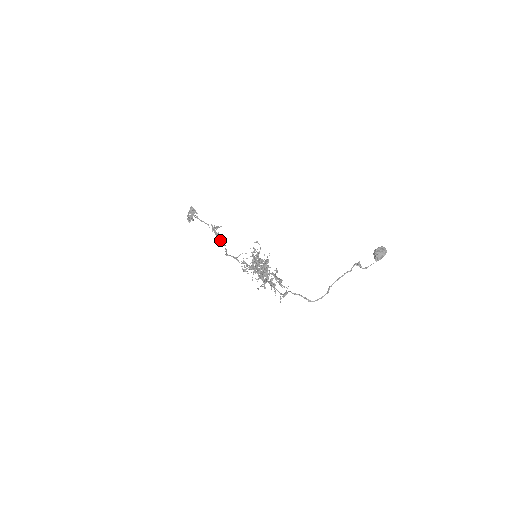
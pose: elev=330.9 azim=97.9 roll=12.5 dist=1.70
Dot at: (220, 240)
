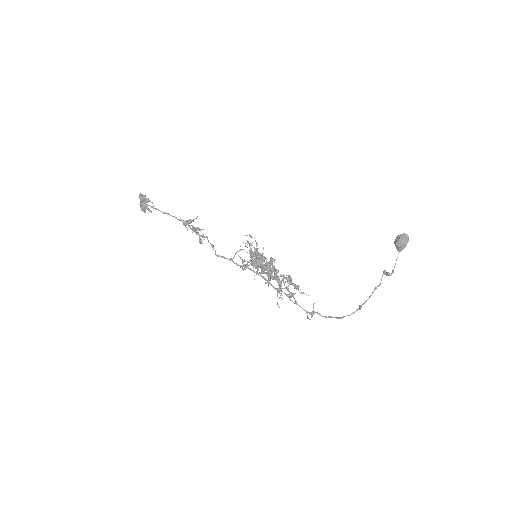
Dot at: (197, 229)
